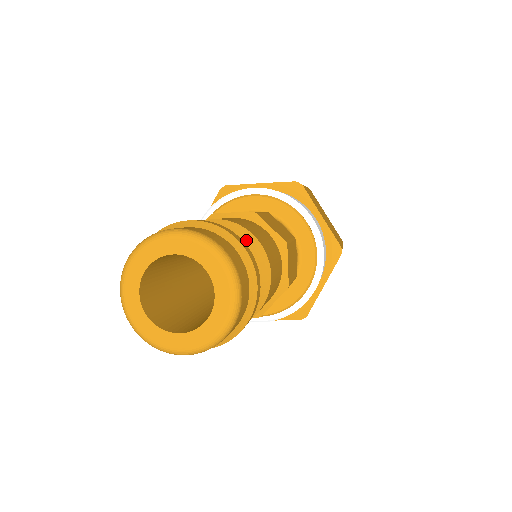
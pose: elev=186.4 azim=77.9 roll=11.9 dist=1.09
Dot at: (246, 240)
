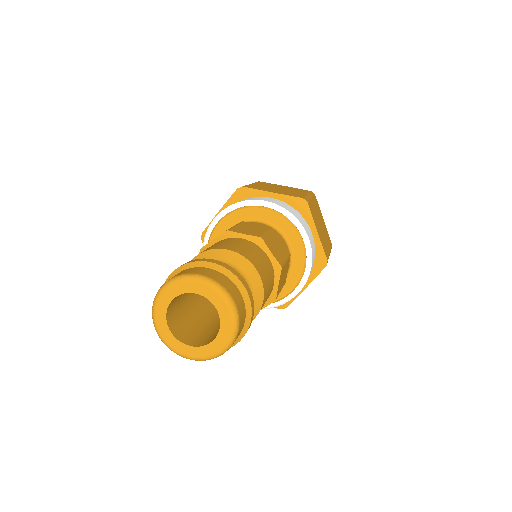
Dot at: (250, 273)
